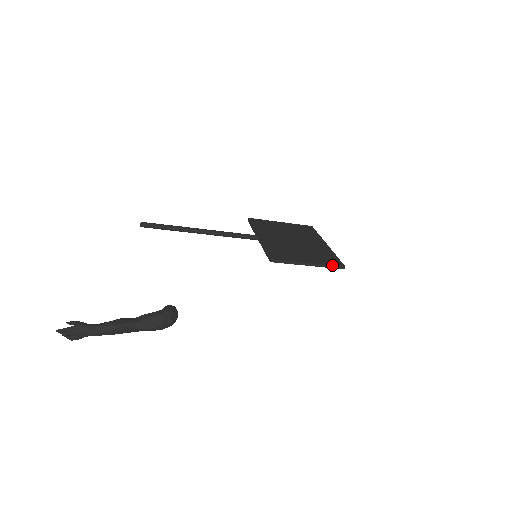
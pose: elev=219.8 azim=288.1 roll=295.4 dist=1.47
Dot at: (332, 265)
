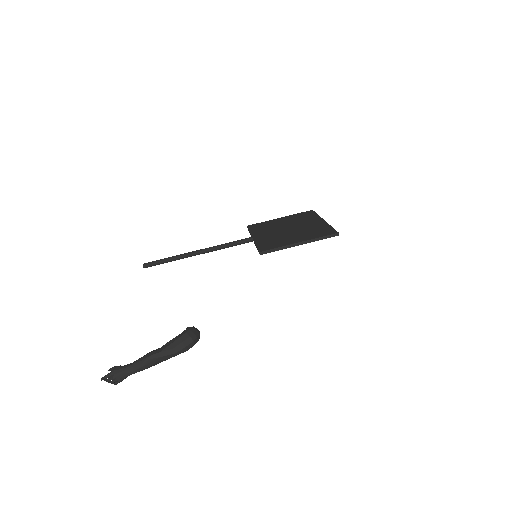
Dot at: (323, 236)
